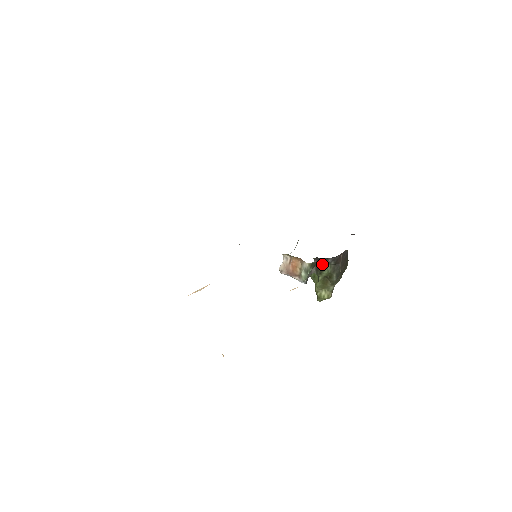
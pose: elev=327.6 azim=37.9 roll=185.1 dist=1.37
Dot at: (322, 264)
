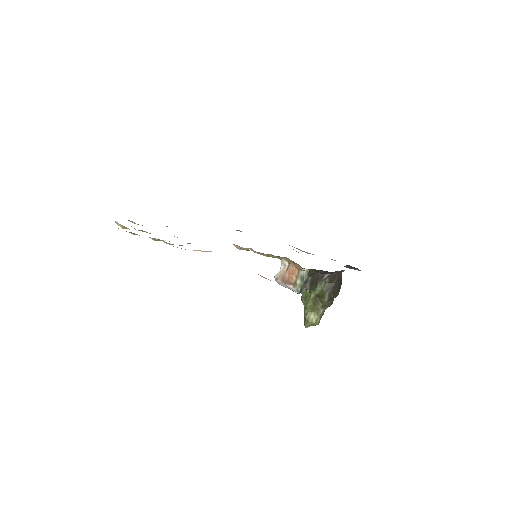
Dot at: (317, 280)
